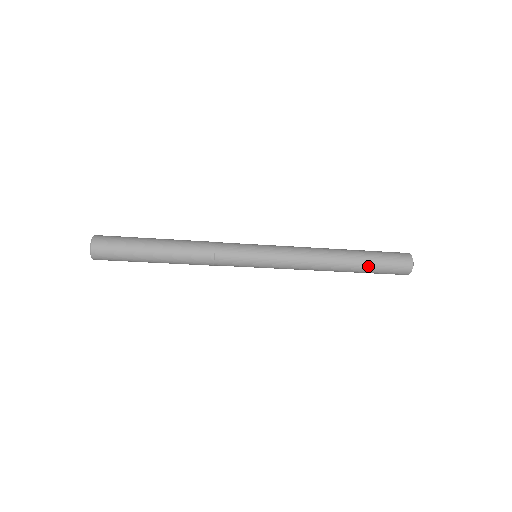
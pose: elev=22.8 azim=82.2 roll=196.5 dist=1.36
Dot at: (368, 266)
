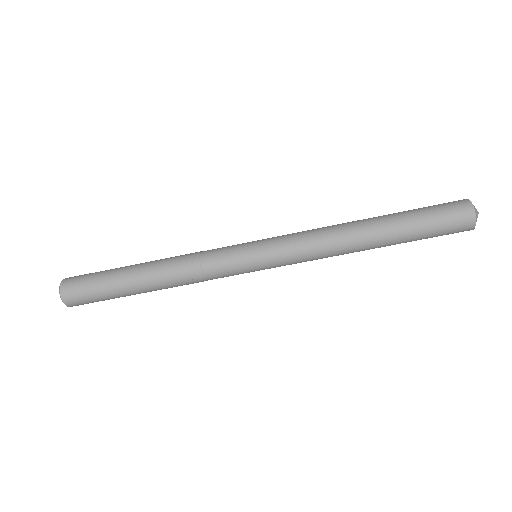
Dot at: (405, 218)
